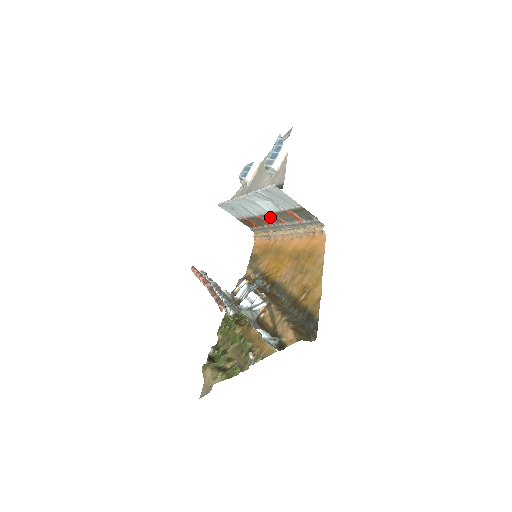
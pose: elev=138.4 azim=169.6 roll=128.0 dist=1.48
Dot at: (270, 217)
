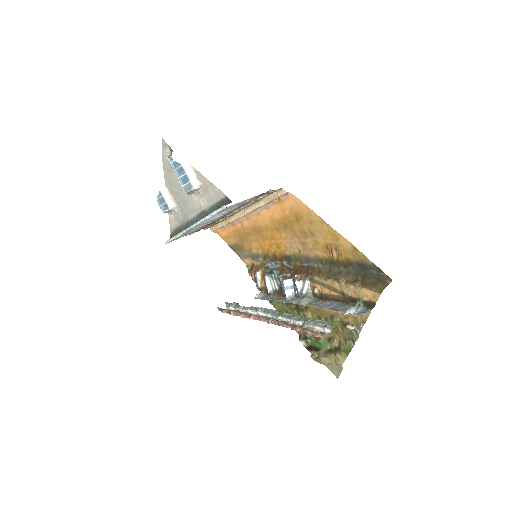
Dot at: occluded
